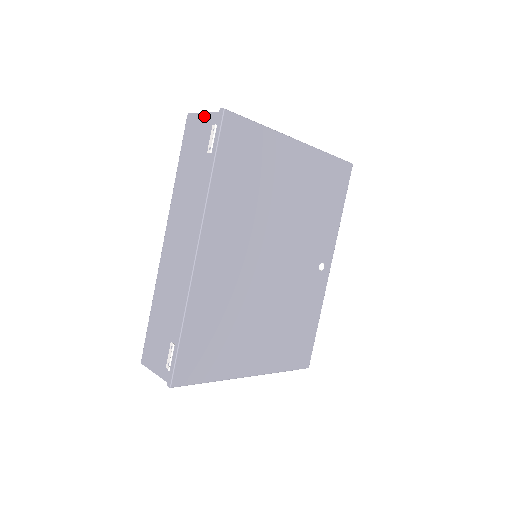
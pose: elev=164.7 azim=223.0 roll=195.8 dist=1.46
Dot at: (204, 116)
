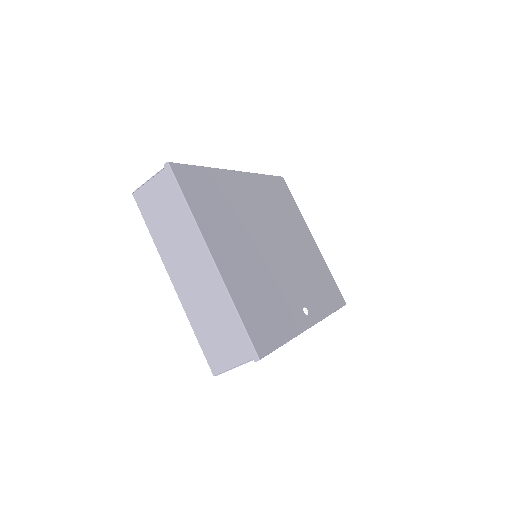
Dot at: occluded
